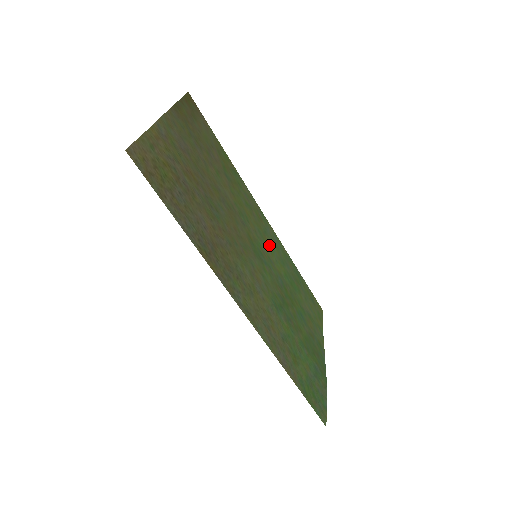
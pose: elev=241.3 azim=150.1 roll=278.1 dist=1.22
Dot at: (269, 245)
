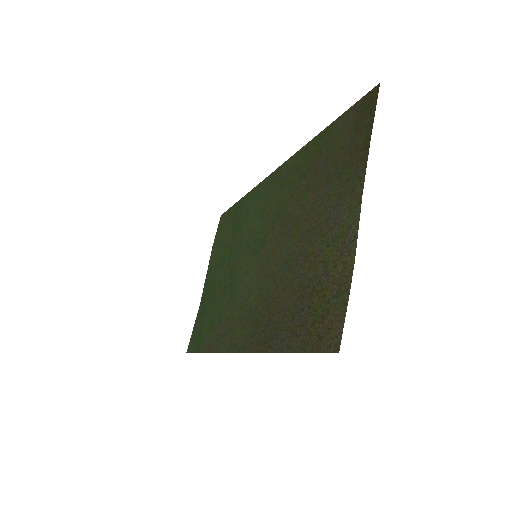
Dot at: (258, 211)
